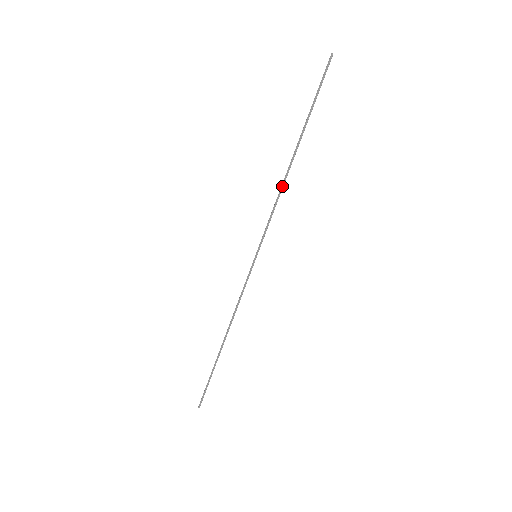
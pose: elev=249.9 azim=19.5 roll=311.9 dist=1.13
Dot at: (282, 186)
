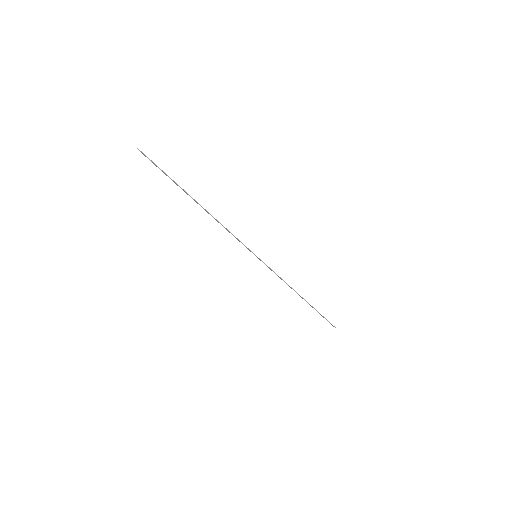
Dot at: occluded
